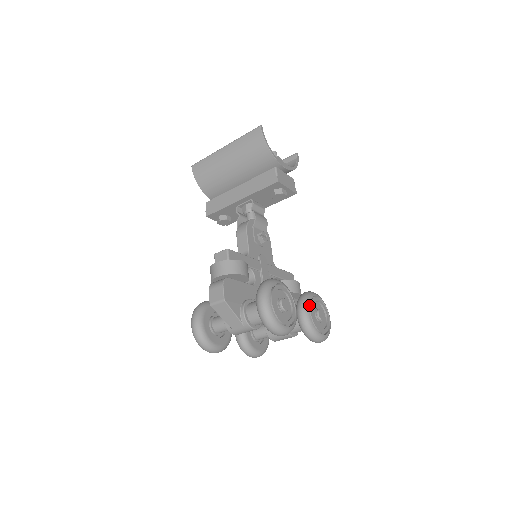
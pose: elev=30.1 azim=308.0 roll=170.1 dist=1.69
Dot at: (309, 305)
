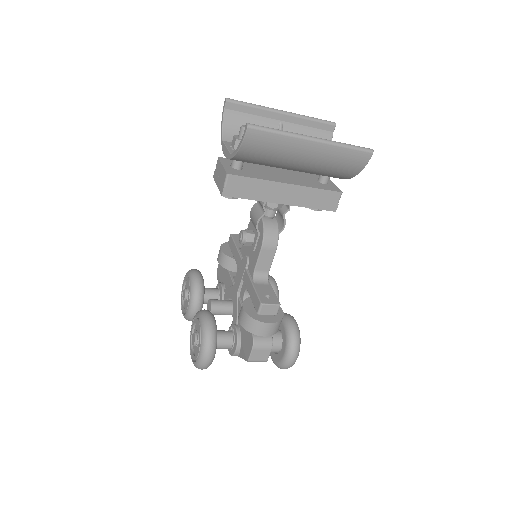
Dot at: occluded
